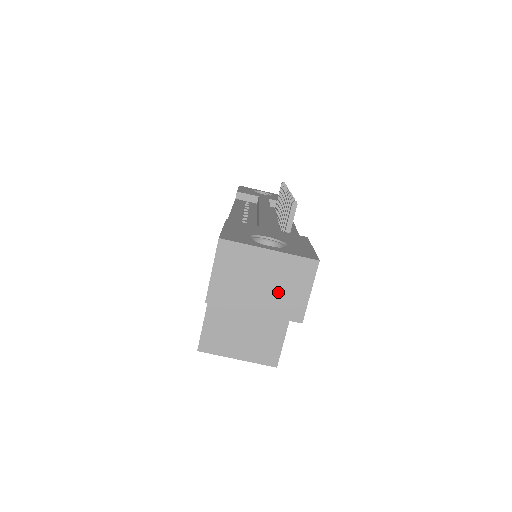
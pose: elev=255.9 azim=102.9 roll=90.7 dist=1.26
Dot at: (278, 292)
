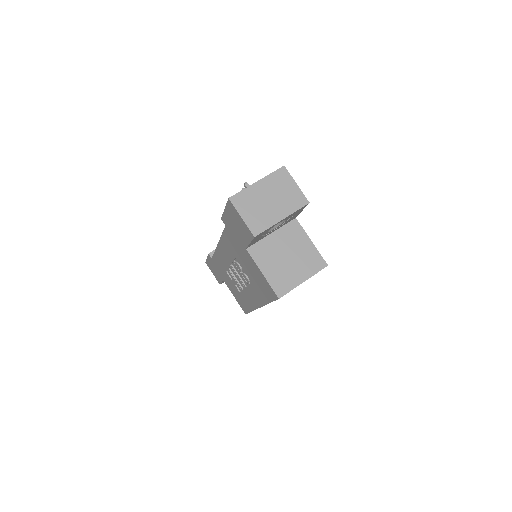
Dot at: (282, 198)
